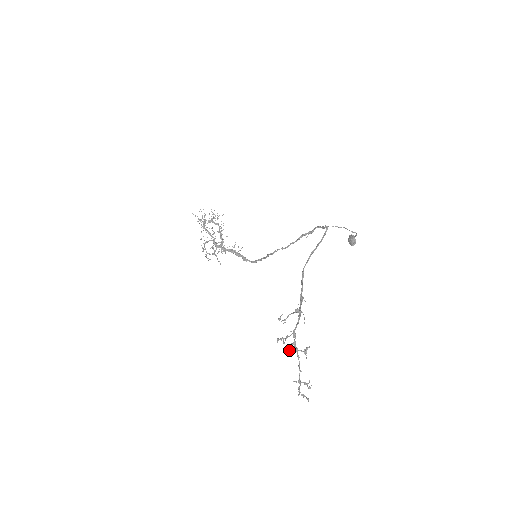
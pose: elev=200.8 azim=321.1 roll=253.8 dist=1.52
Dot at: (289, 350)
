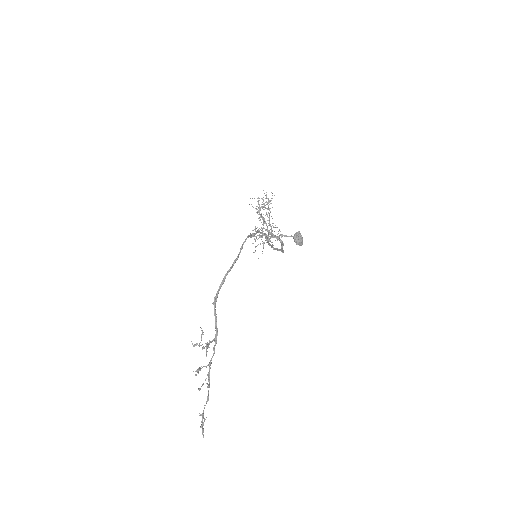
Dot at: occluded
